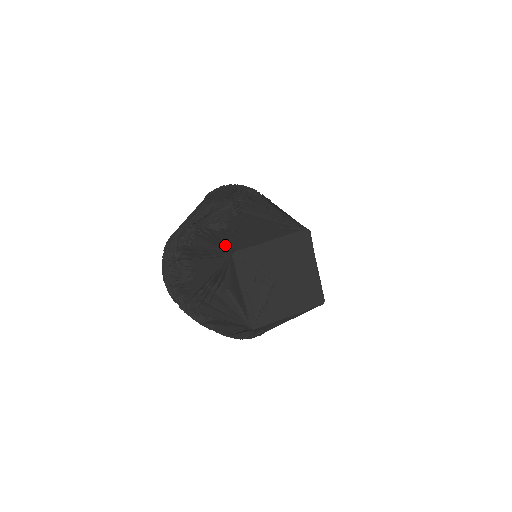
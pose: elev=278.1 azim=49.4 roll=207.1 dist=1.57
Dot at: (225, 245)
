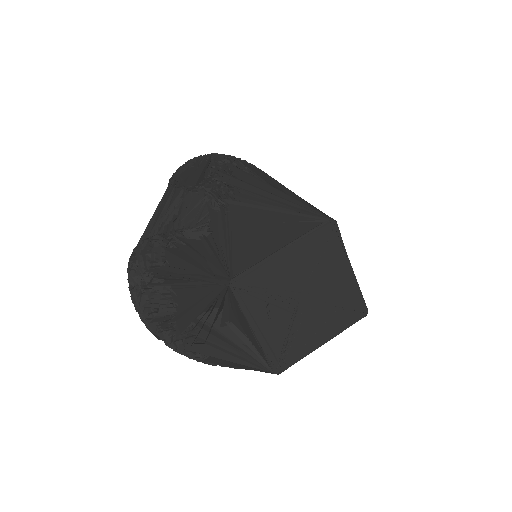
Dot at: (214, 266)
